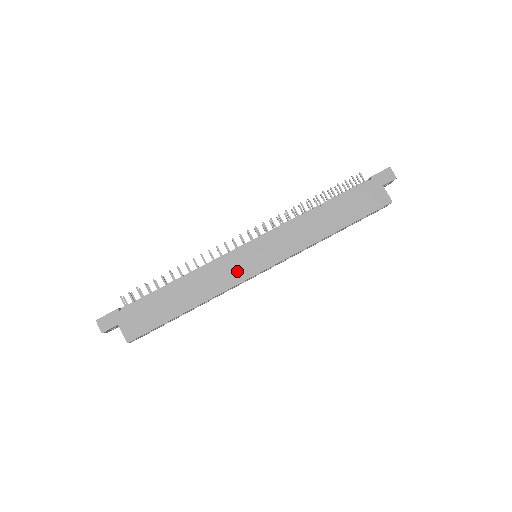
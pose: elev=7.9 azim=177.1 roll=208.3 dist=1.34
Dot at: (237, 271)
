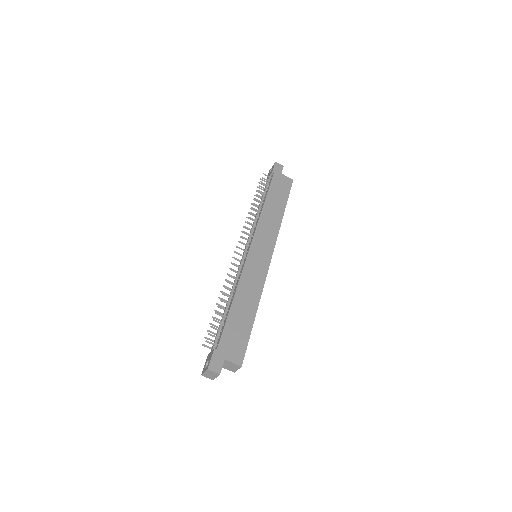
Dot at: (259, 269)
